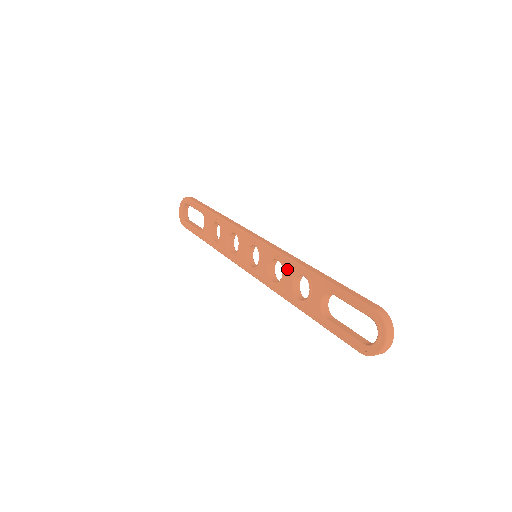
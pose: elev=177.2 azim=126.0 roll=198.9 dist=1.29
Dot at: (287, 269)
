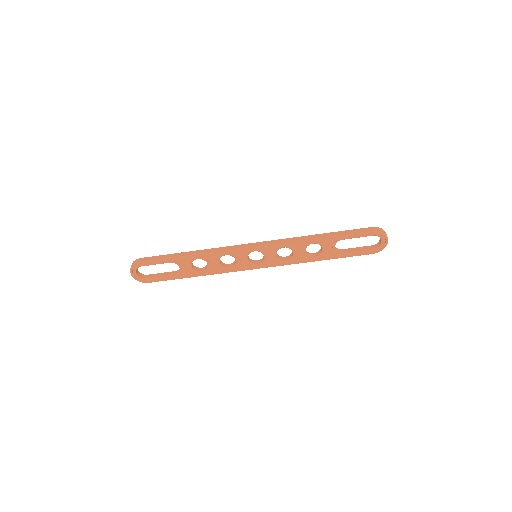
Dot at: (296, 248)
